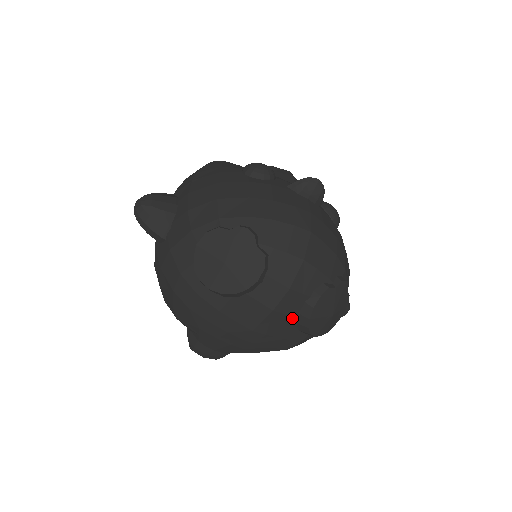
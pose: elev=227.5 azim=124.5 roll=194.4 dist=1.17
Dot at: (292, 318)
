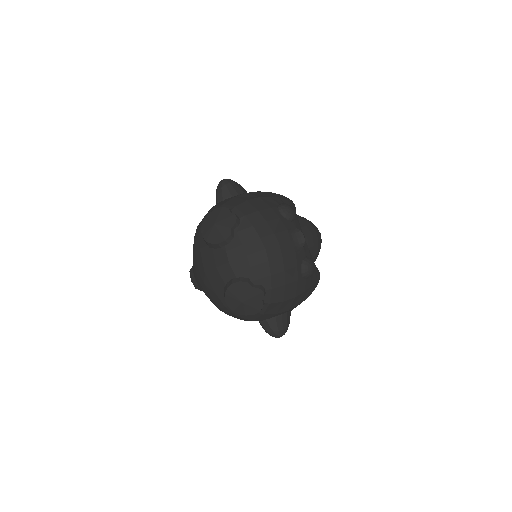
Dot at: (223, 282)
